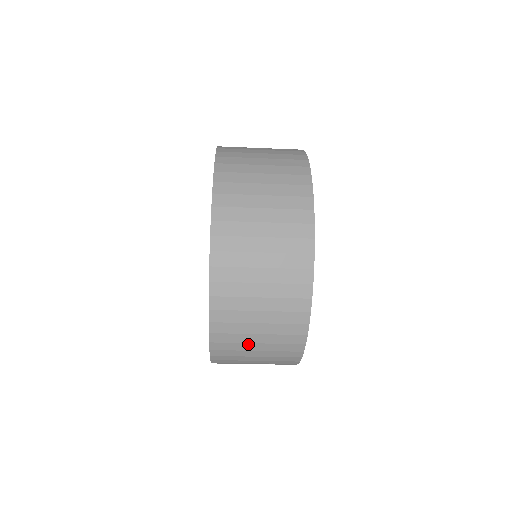
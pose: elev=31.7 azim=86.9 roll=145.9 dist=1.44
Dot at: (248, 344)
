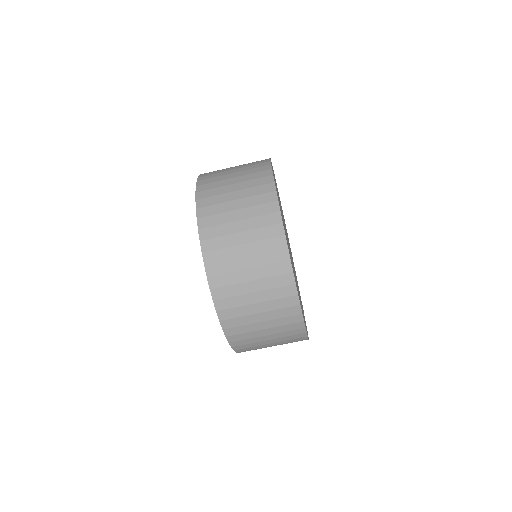
Dot at: (233, 236)
